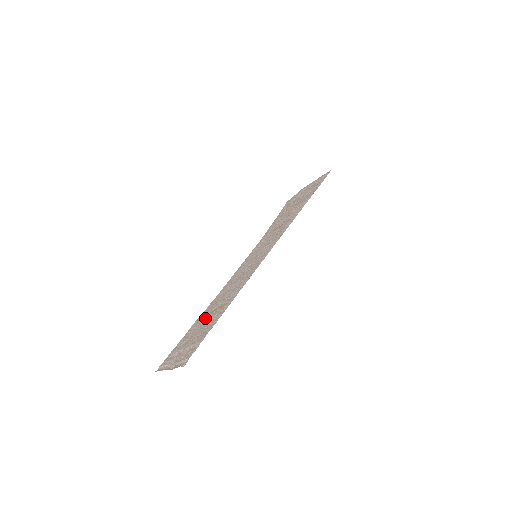
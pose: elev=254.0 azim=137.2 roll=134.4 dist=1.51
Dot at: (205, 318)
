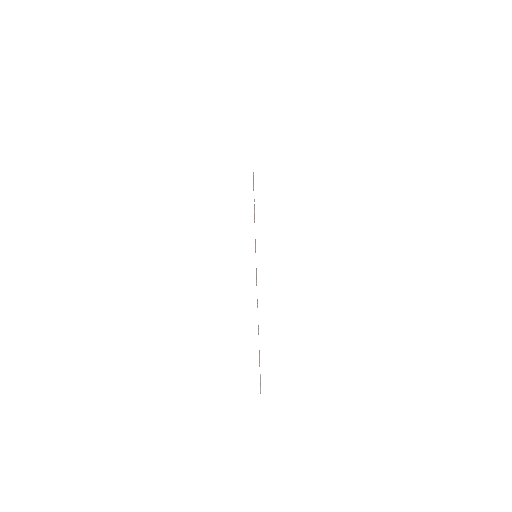
Dot at: occluded
